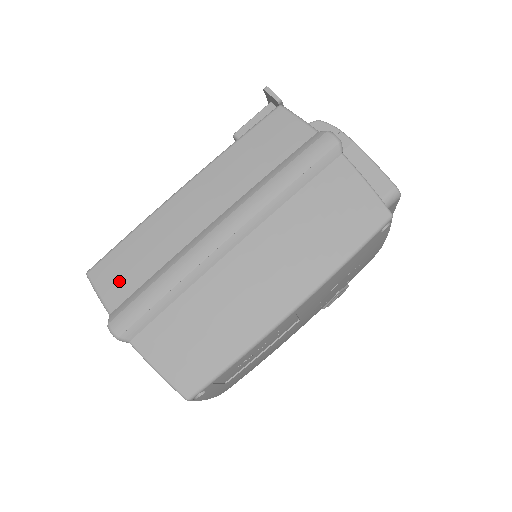
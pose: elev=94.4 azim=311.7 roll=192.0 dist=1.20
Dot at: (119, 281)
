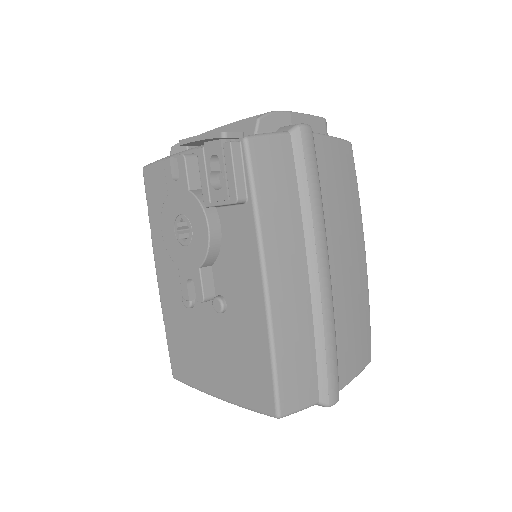
Dot at: (304, 385)
